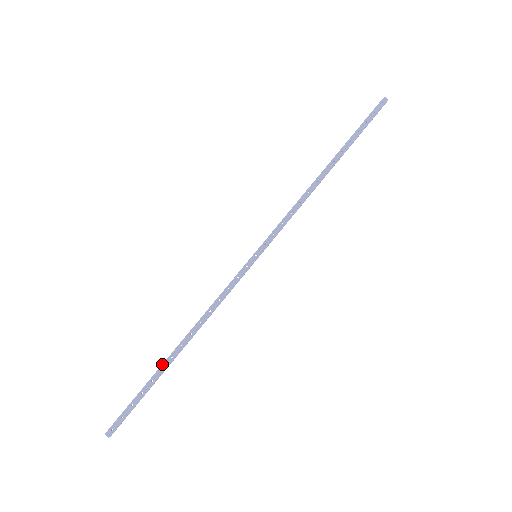
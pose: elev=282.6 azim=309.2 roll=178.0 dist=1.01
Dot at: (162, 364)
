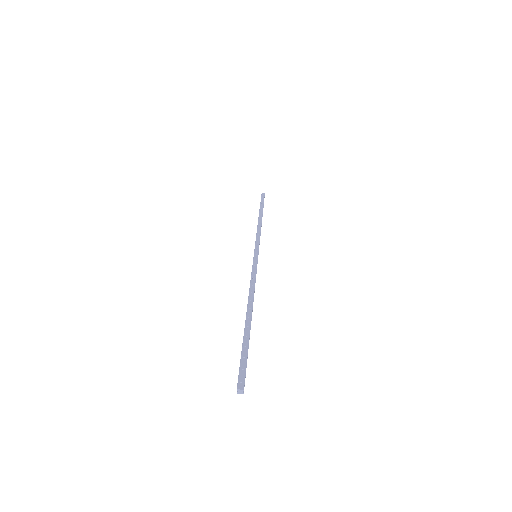
Dot at: occluded
